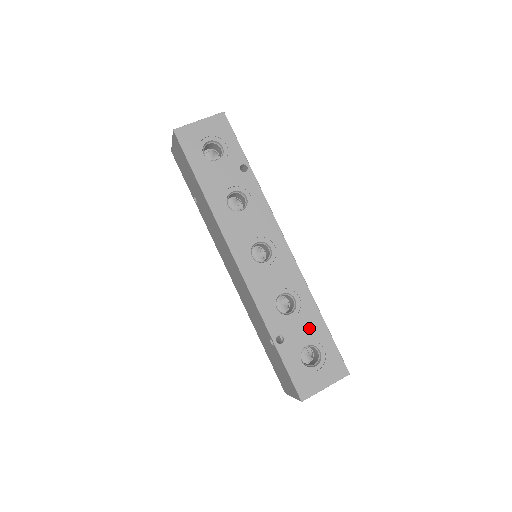
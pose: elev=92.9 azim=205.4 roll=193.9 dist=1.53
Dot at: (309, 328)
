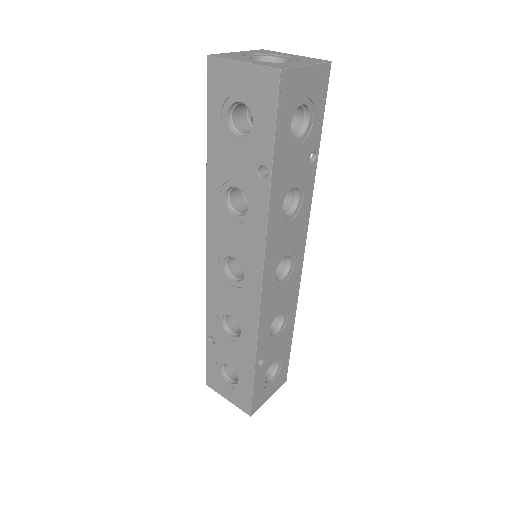
Dot at: (238, 360)
